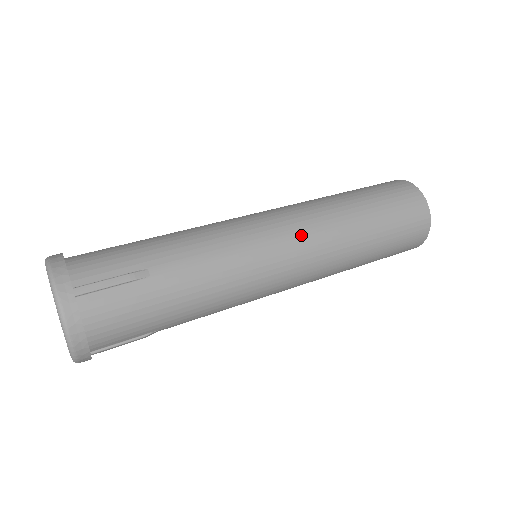
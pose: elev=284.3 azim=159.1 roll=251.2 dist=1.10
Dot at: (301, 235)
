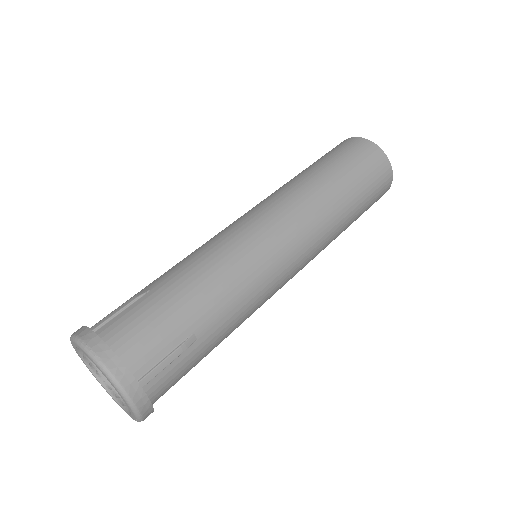
Dot at: (306, 244)
